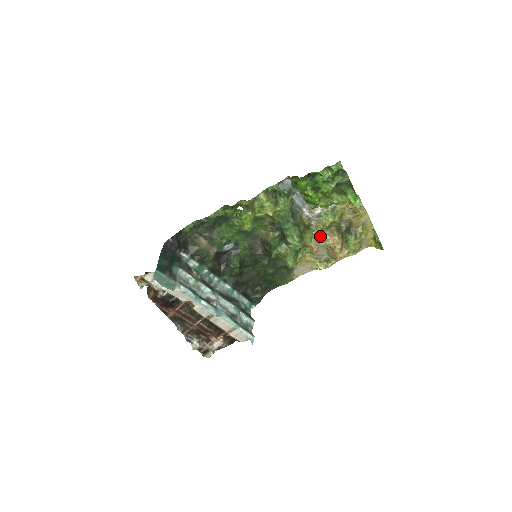
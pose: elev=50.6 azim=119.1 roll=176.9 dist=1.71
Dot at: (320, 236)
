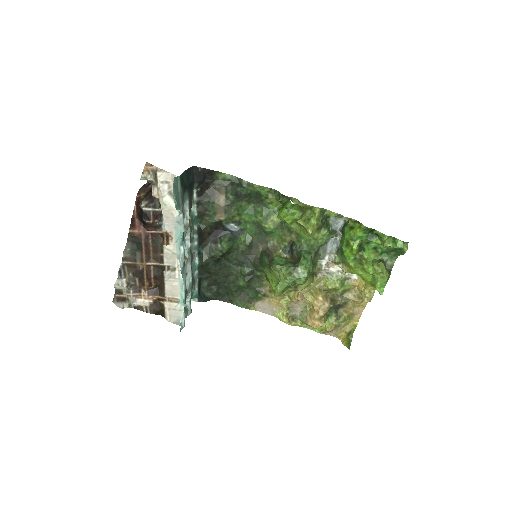
Dot at: (314, 291)
